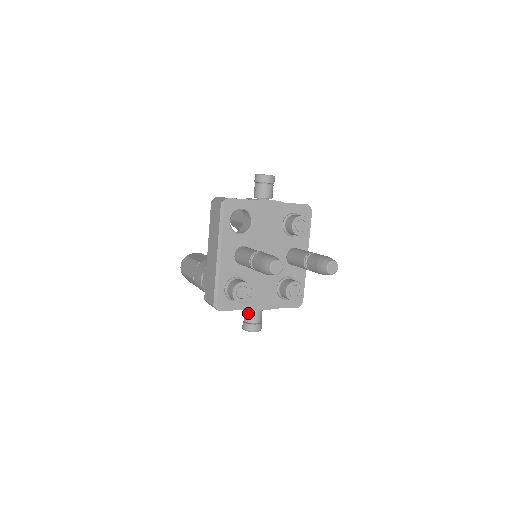
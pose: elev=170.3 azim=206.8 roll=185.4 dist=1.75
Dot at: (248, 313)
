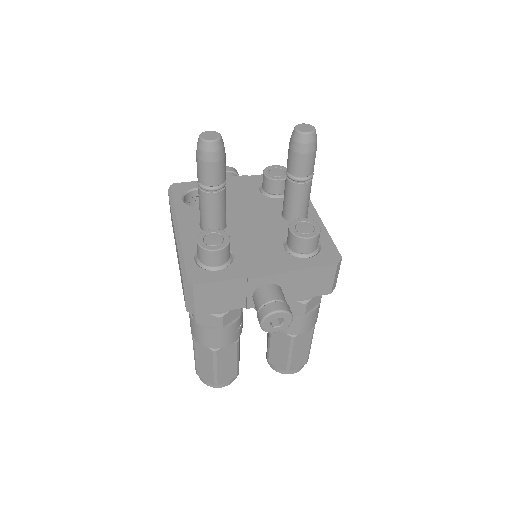
Dot at: (256, 296)
